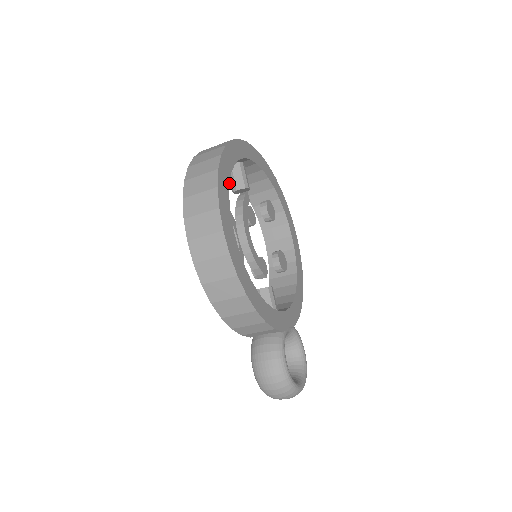
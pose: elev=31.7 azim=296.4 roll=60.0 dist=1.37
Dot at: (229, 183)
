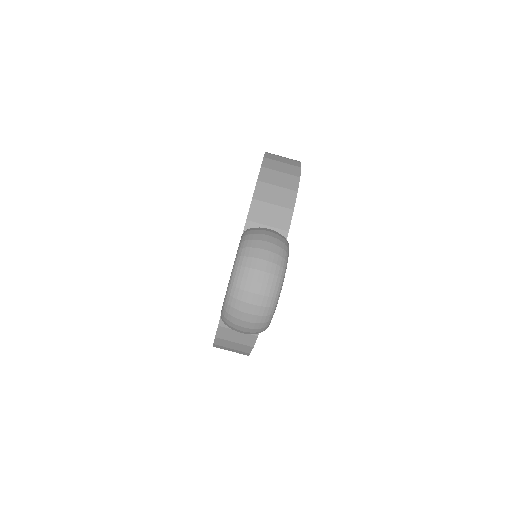
Dot at: occluded
